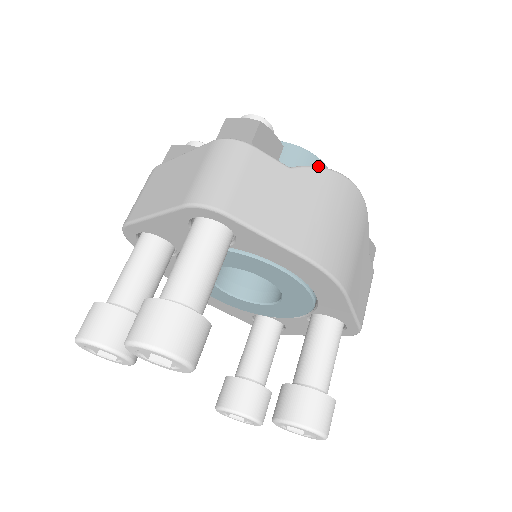
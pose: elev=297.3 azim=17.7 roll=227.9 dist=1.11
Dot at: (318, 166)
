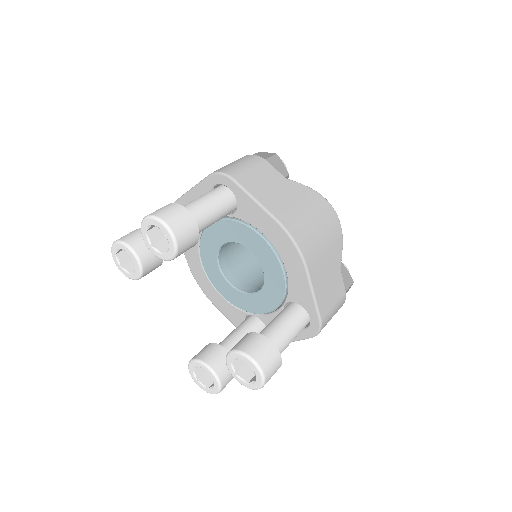
Dot at: occluded
